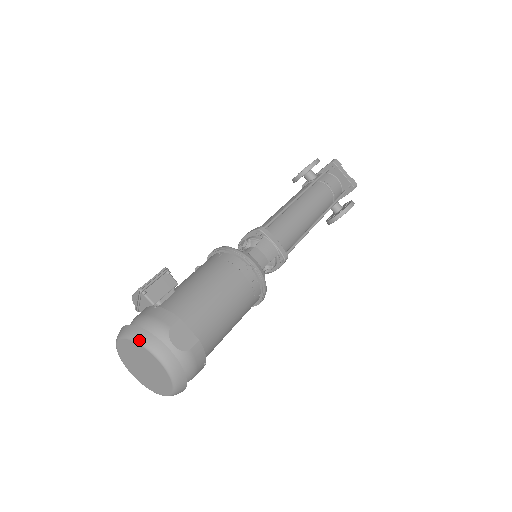
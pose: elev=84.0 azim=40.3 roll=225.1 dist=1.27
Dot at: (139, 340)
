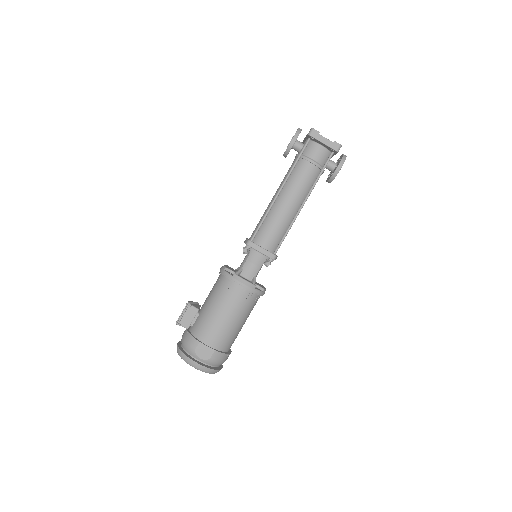
Dot at: (182, 358)
